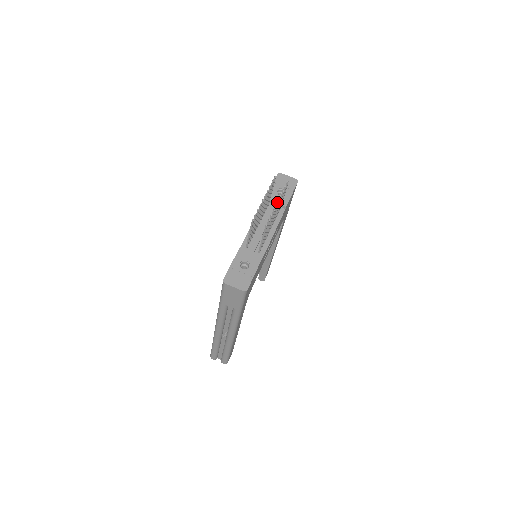
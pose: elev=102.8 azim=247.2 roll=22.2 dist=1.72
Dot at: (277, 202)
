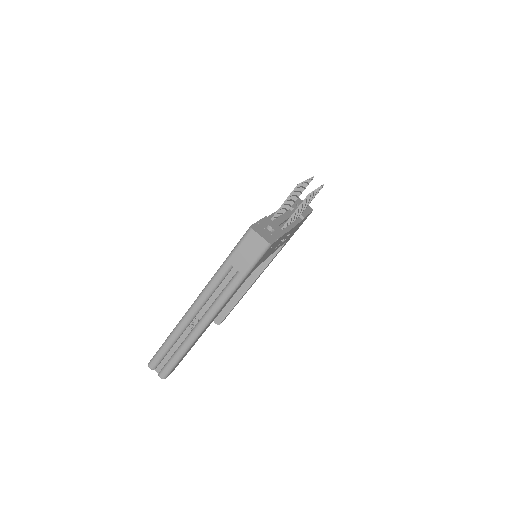
Dot at: occluded
